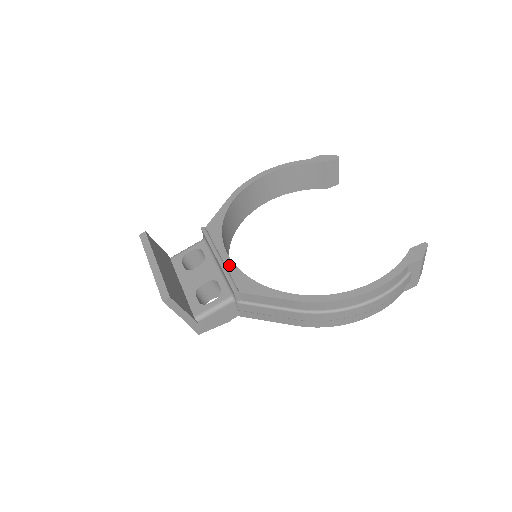
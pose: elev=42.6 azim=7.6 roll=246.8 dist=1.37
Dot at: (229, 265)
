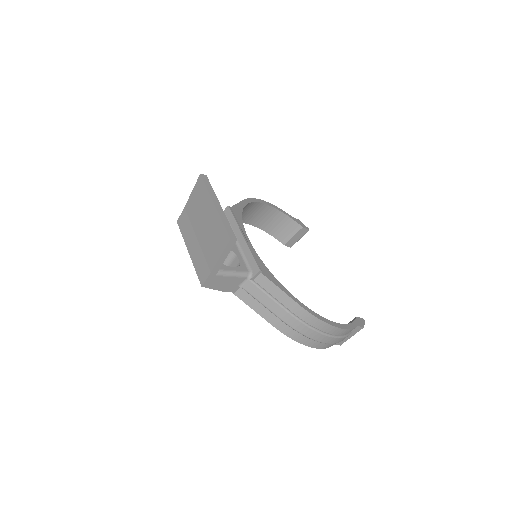
Dot at: (252, 248)
